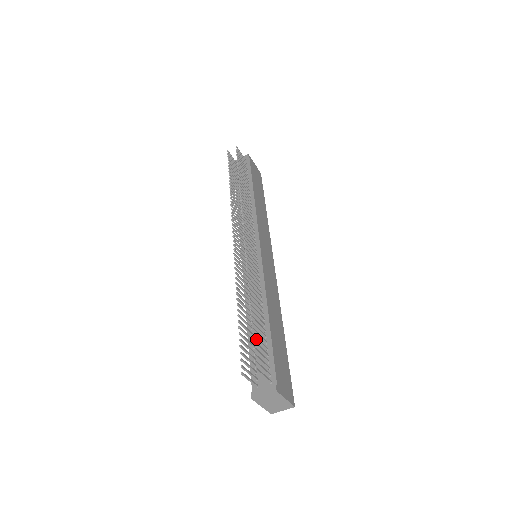
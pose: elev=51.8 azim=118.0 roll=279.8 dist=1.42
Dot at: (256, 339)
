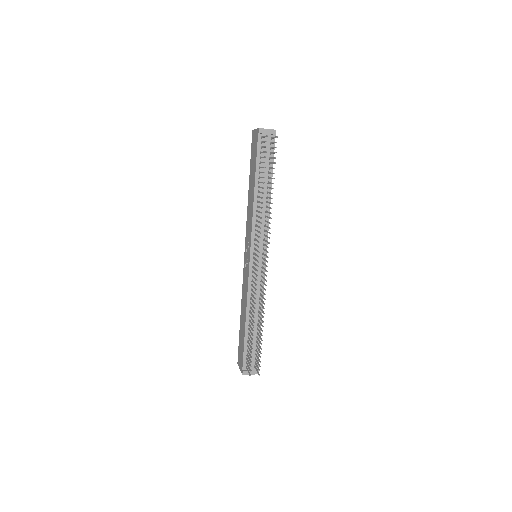
Dot at: (260, 352)
